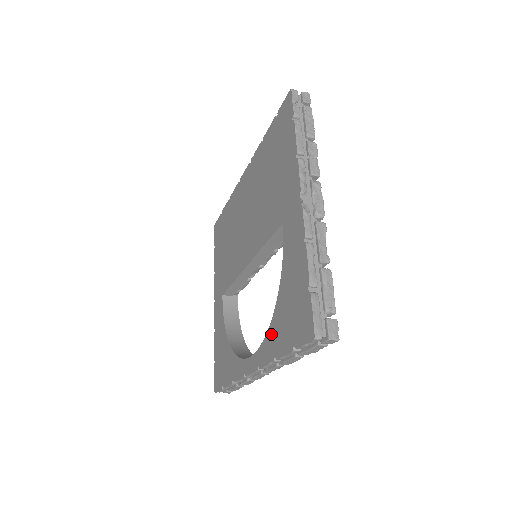
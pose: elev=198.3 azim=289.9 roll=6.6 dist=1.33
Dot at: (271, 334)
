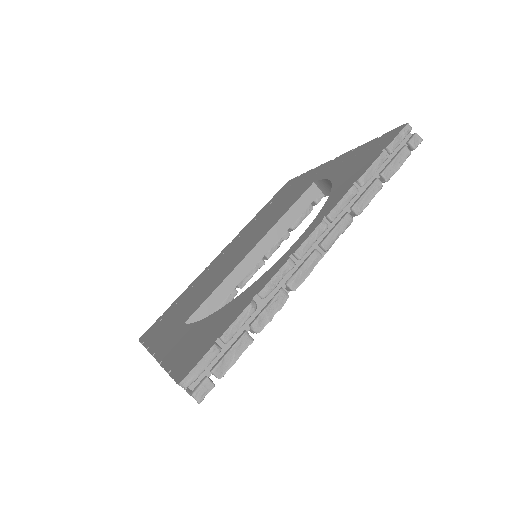
Dot at: (336, 191)
